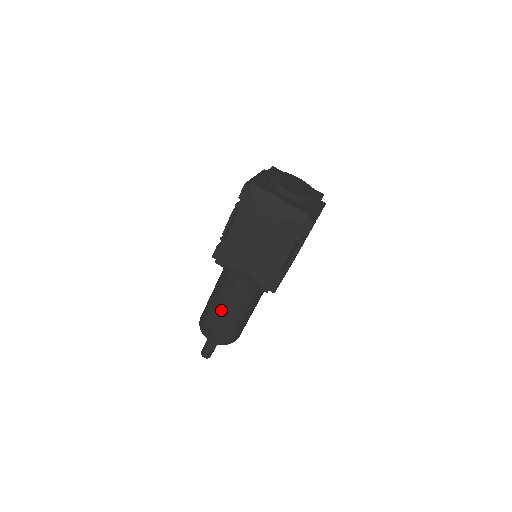
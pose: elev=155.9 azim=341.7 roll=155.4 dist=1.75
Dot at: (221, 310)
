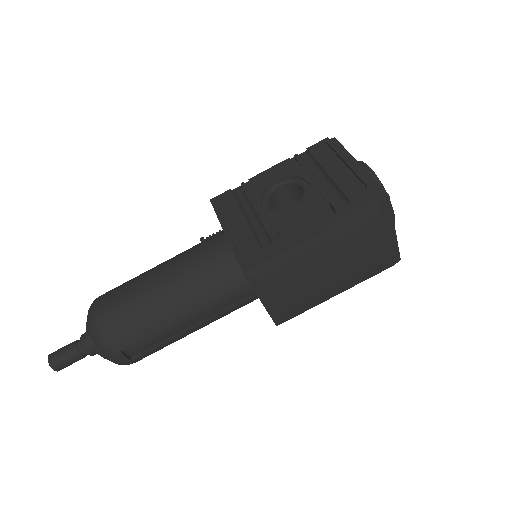
Dot at: (170, 324)
